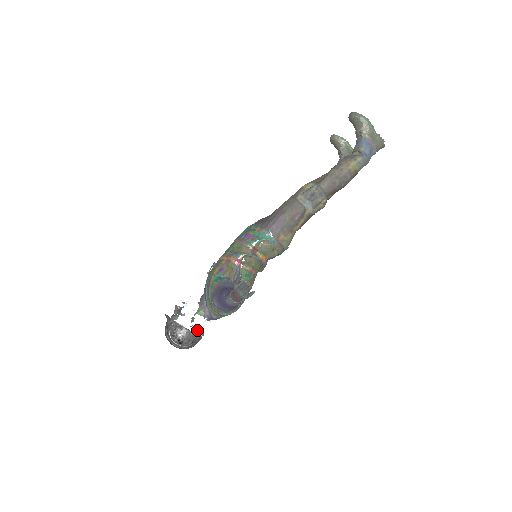
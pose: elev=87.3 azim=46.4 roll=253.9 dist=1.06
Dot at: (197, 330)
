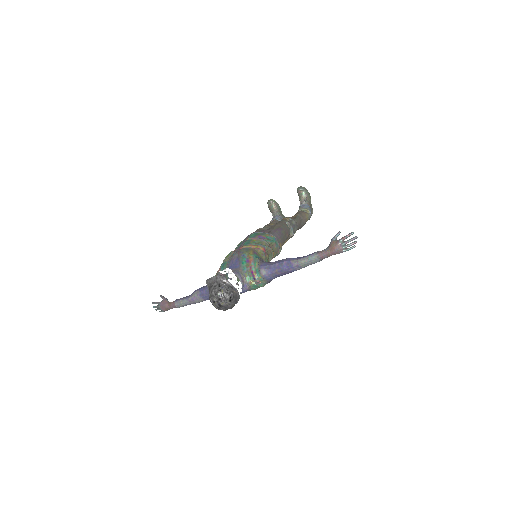
Dot at: (239, 294)
